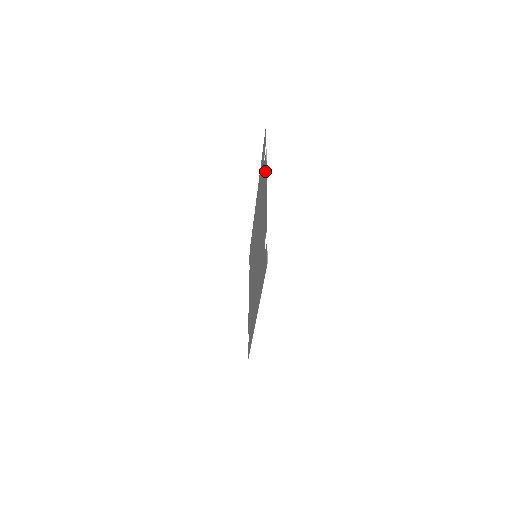
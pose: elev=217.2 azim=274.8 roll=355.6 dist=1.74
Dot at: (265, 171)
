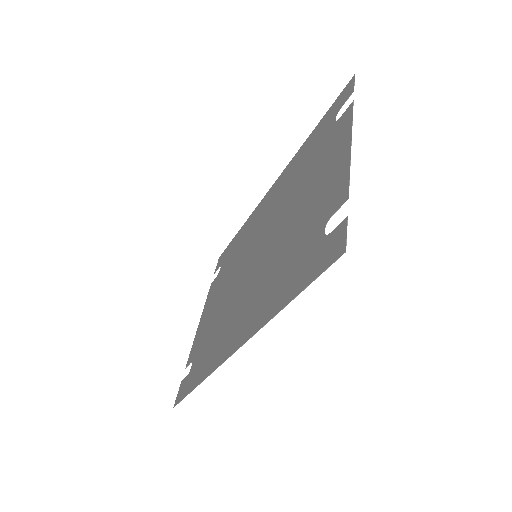
Dot at: (343, 128)
